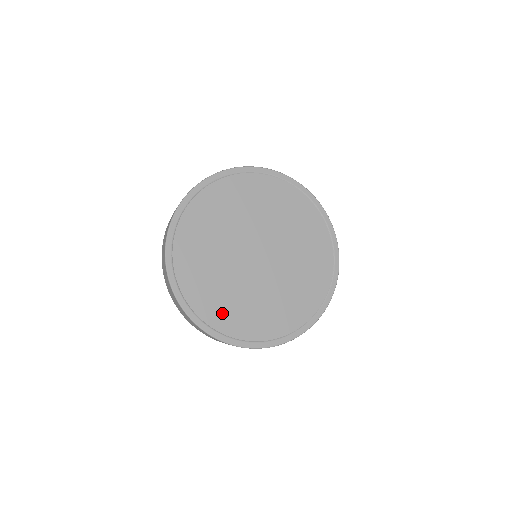
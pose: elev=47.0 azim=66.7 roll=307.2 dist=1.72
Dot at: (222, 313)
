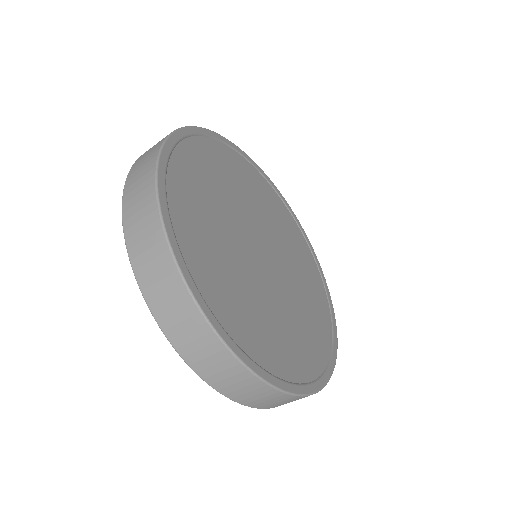
Dot at: (270, 346)
